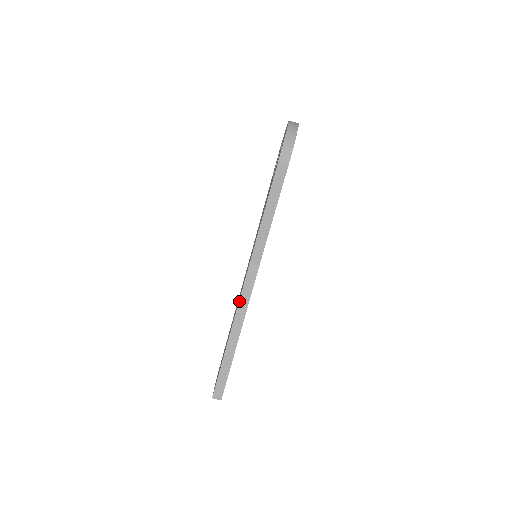
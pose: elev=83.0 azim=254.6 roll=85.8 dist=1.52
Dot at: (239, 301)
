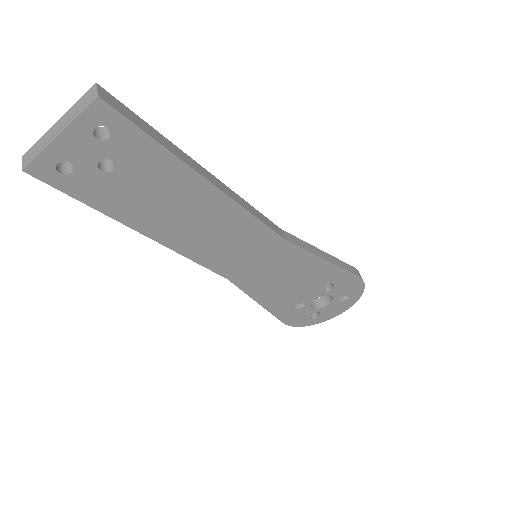
Dot at: occluded
